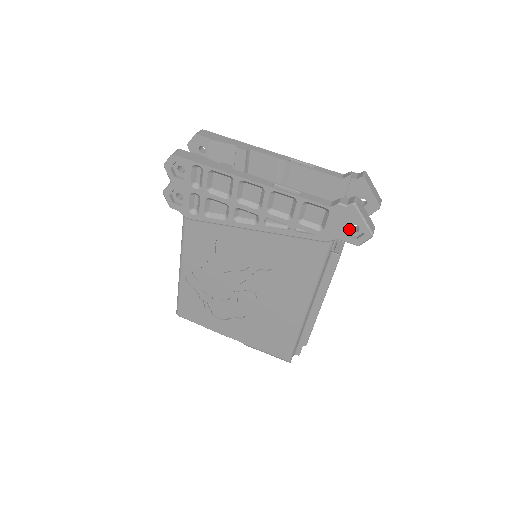
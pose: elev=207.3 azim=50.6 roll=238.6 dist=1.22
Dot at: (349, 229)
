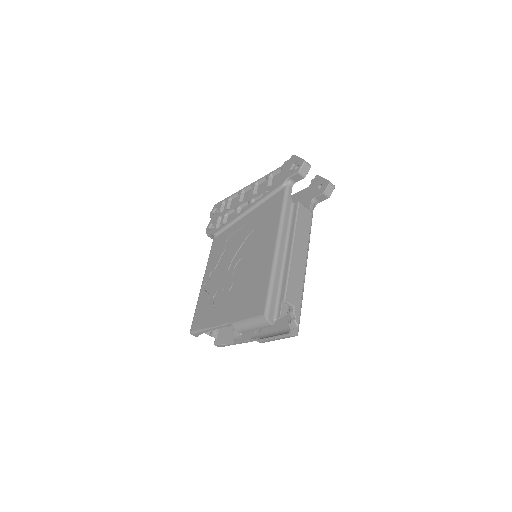
Dot at: occluded
